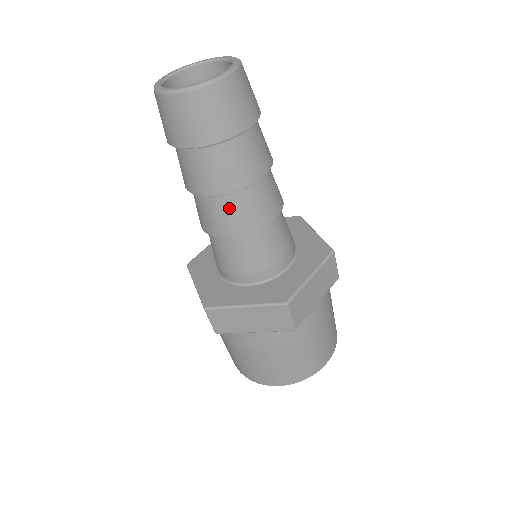
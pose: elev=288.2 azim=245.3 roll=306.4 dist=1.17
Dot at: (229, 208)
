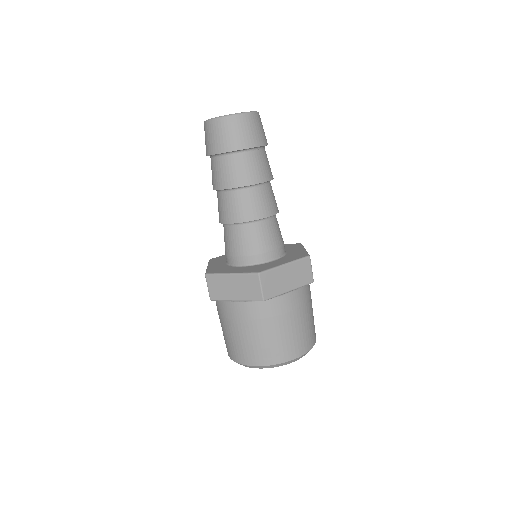
Dot at: (234, 200)
